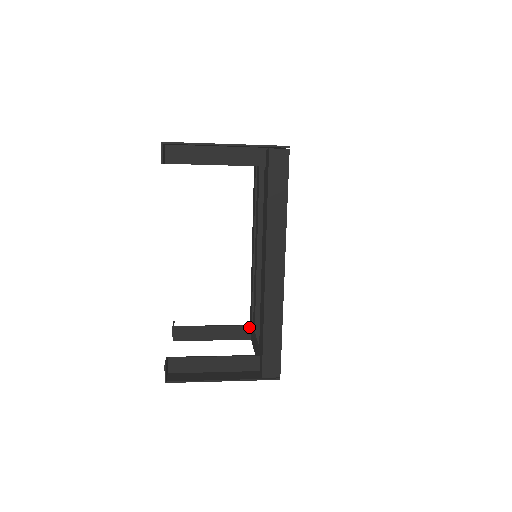
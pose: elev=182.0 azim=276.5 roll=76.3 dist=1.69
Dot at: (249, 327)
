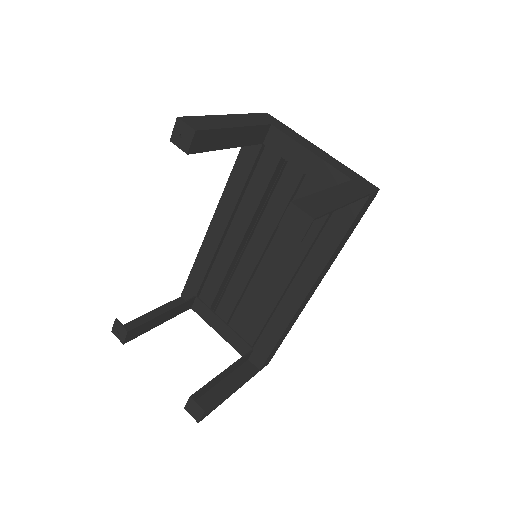
Dot at: (193, 299)
